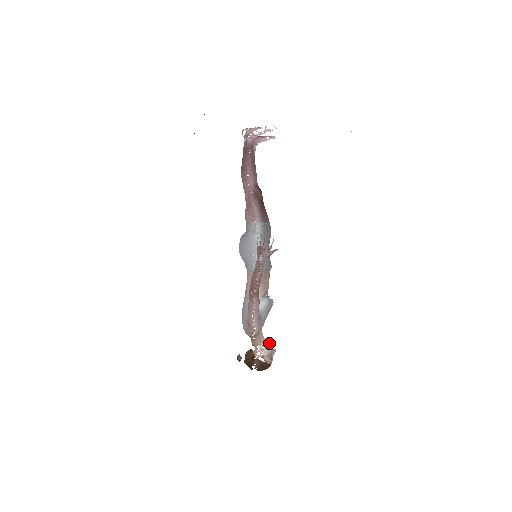
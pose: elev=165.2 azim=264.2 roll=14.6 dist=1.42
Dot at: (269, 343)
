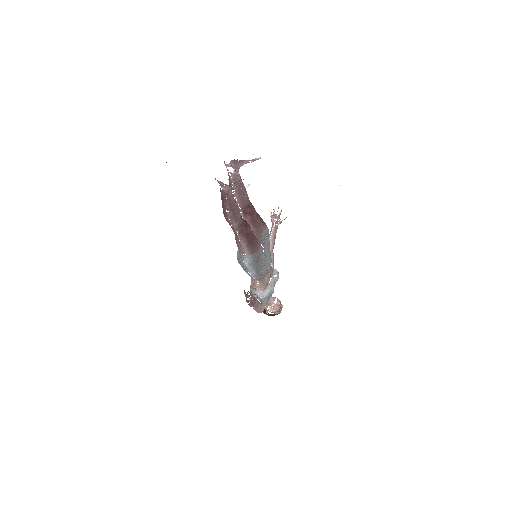
Dot at: (276, 305)
